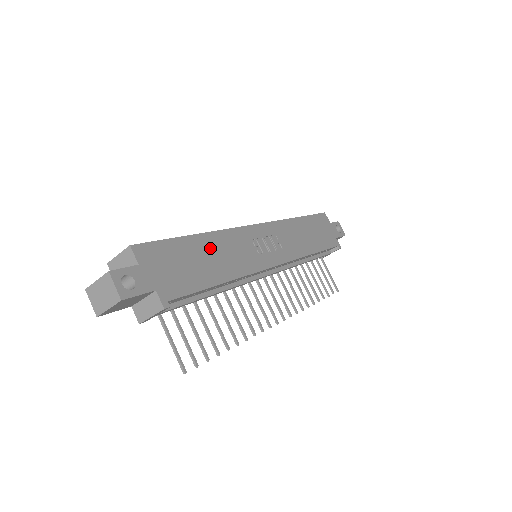
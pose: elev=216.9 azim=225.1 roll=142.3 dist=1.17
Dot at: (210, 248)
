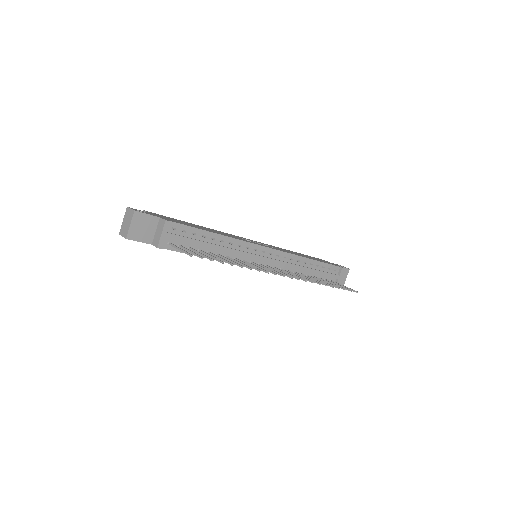
Dot at: (205, 228)
